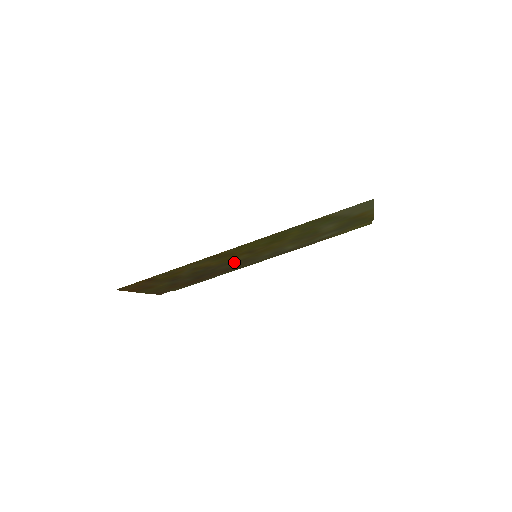
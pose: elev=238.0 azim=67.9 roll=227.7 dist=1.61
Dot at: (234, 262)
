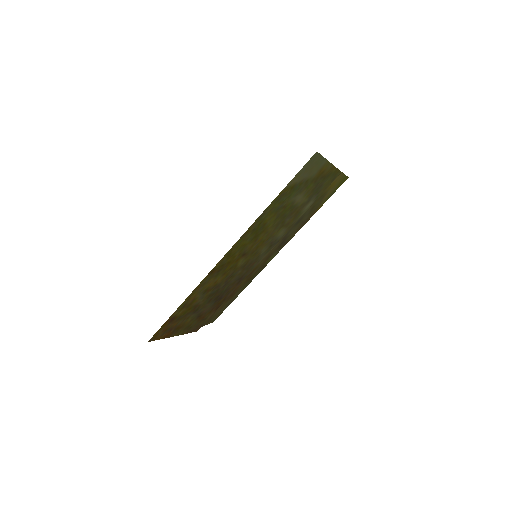
Dot at: (239, 270)
